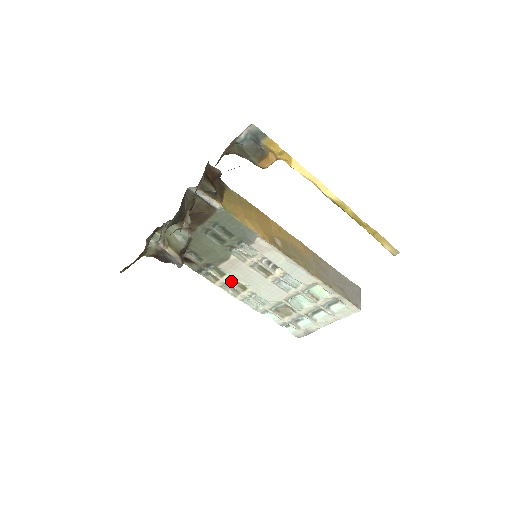
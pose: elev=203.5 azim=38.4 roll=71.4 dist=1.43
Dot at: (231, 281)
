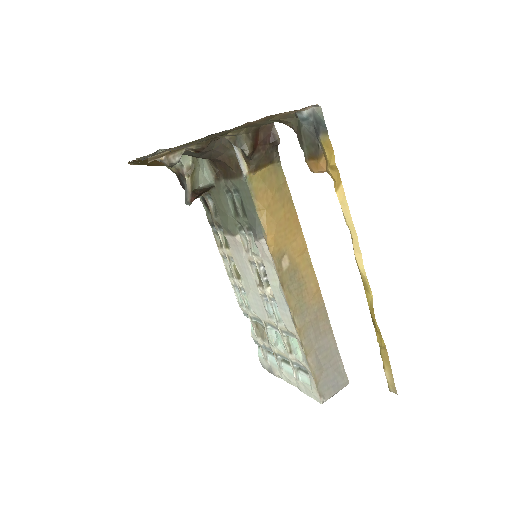
Dot at: (231, 259)
